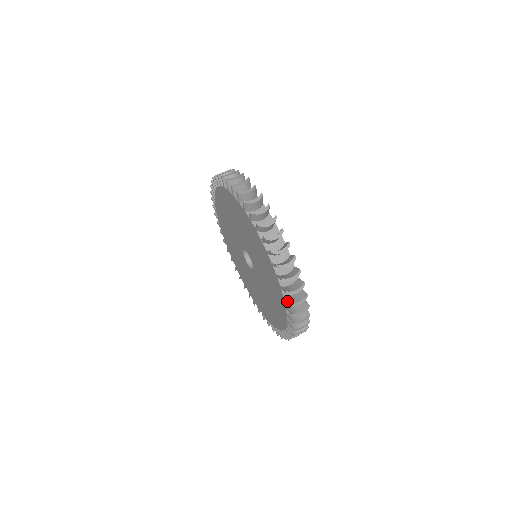
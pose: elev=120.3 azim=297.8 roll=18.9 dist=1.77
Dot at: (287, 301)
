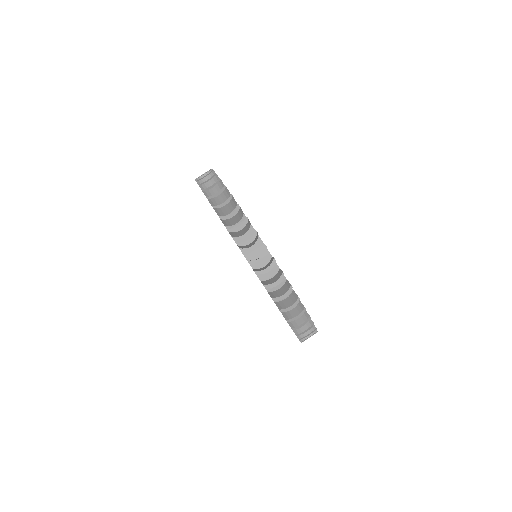
Dot at: (270, 296)
